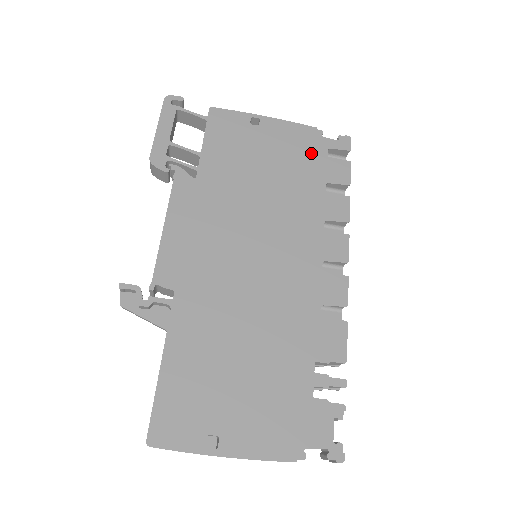
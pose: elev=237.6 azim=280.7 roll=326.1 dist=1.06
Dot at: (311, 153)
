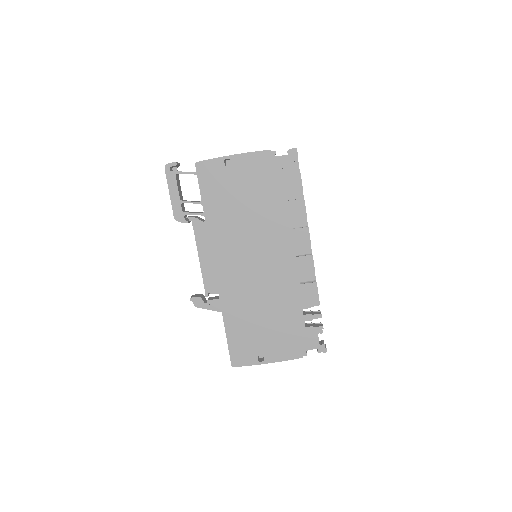
Dot at: (271, 174)
